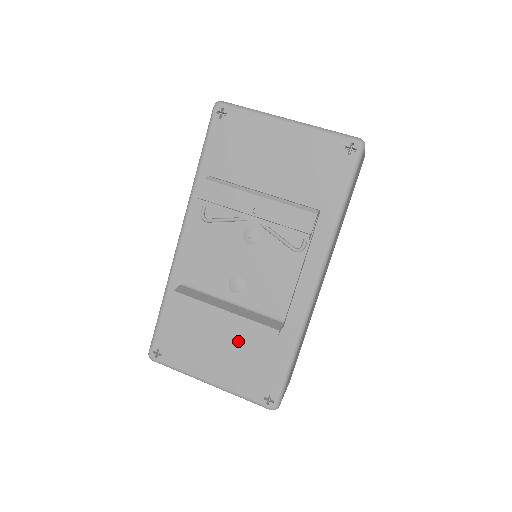
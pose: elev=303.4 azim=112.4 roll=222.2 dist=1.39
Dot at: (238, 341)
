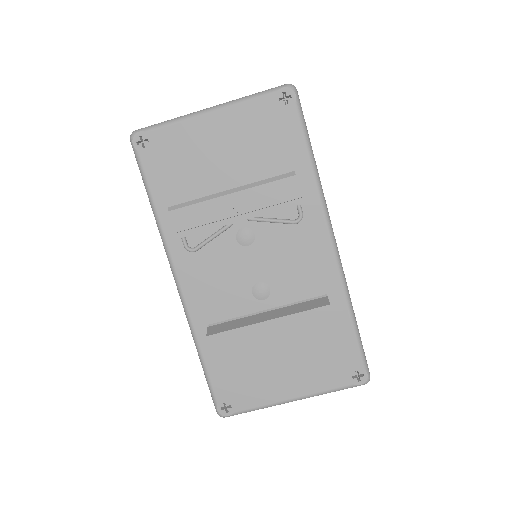
Dot at: (295, 342)
